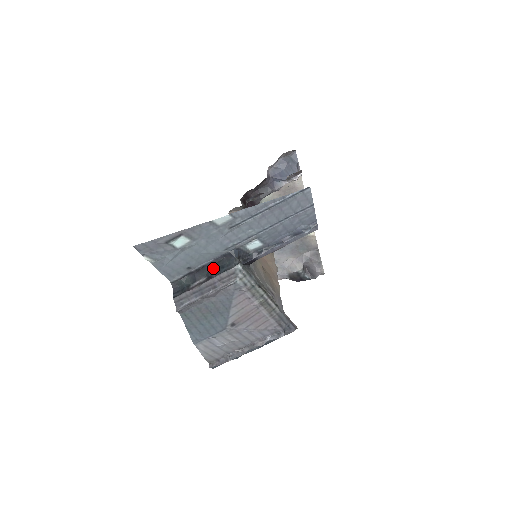
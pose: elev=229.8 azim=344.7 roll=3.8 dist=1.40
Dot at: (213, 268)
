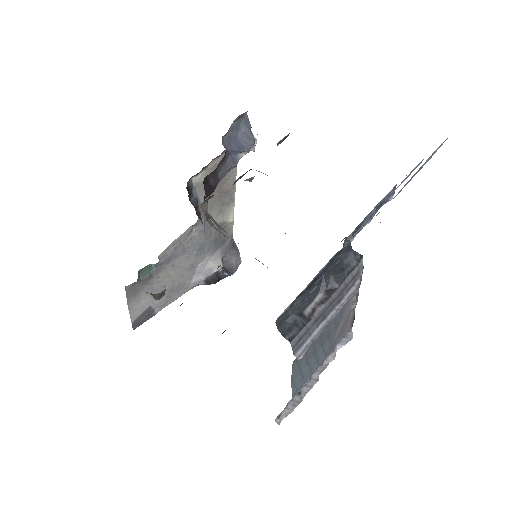
Dot at: (329, 276)
